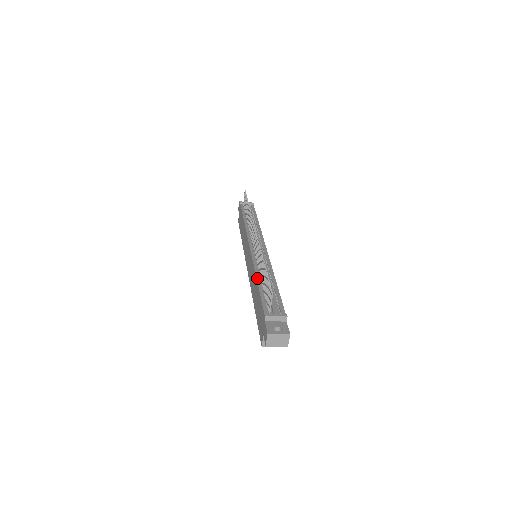
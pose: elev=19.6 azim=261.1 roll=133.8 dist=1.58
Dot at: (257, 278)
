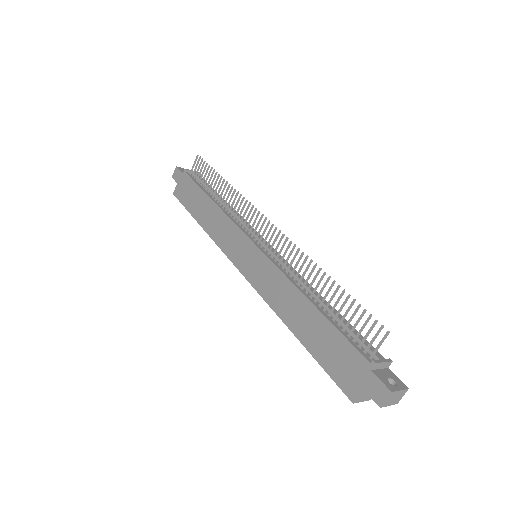
Dot at: (307, 297)
